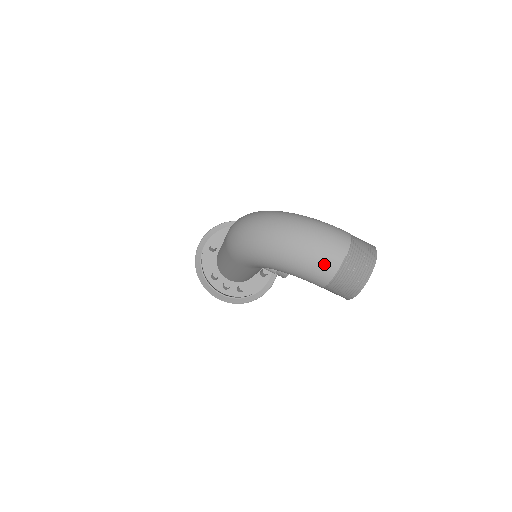
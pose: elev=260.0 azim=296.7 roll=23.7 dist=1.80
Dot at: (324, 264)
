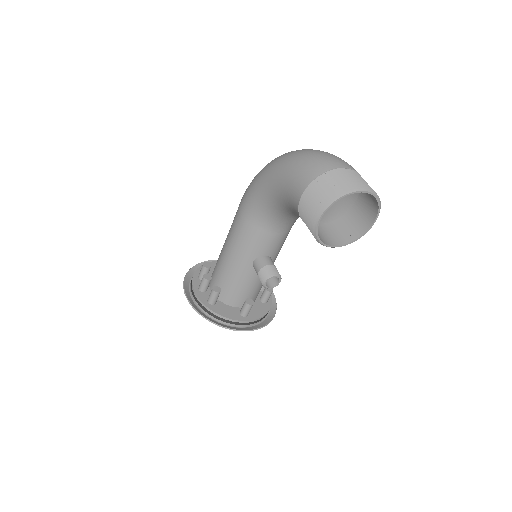
Dot at: (320, 162)
